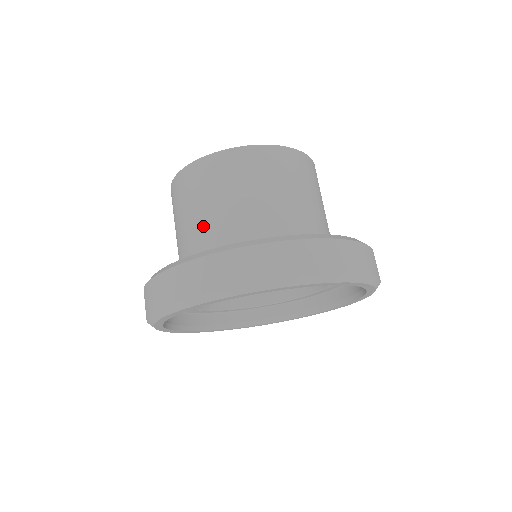
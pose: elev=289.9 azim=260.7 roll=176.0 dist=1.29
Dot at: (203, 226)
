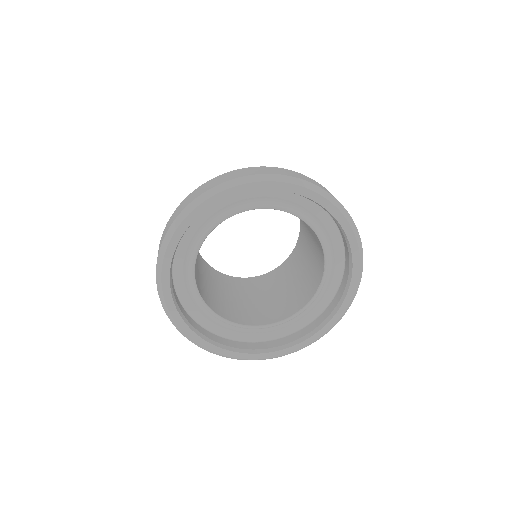
Dot at: occluded
